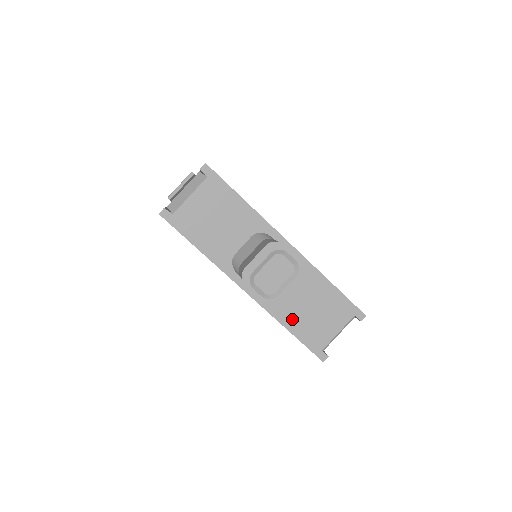
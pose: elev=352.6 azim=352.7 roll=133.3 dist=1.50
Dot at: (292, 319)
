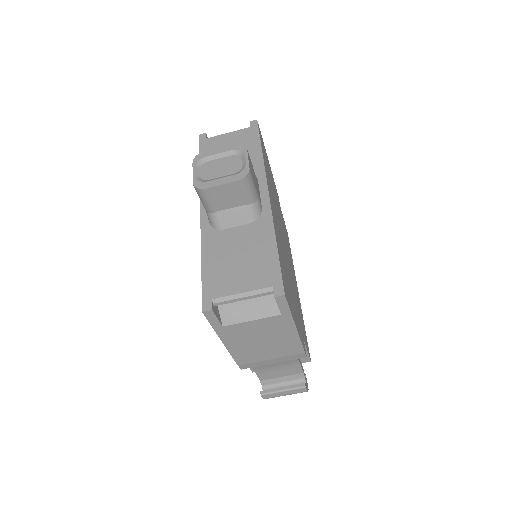
Dot at: (214, 252)
